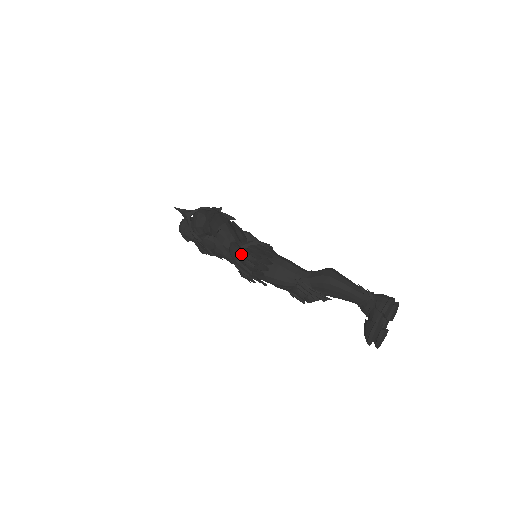
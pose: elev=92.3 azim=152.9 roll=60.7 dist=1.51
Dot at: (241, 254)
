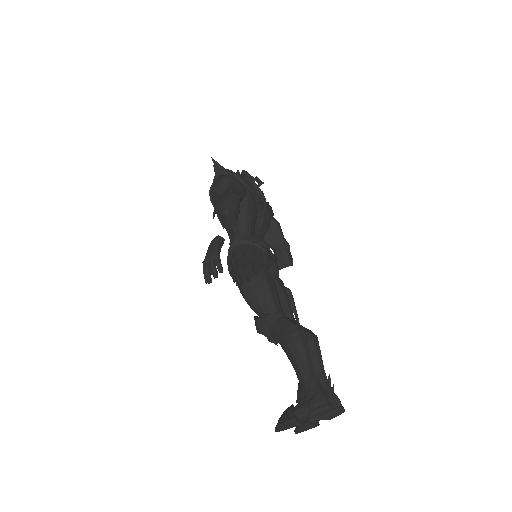
Dot at: (213, 256)
